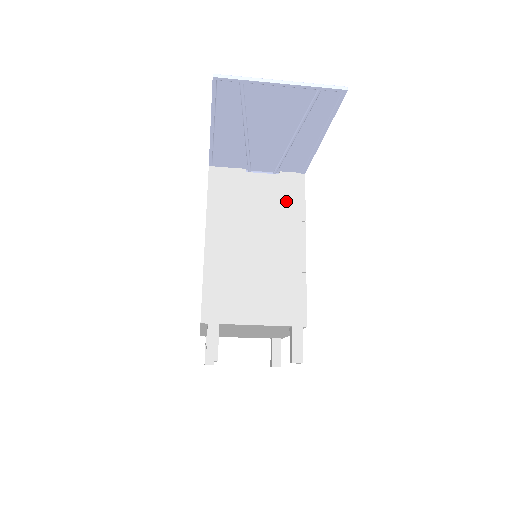
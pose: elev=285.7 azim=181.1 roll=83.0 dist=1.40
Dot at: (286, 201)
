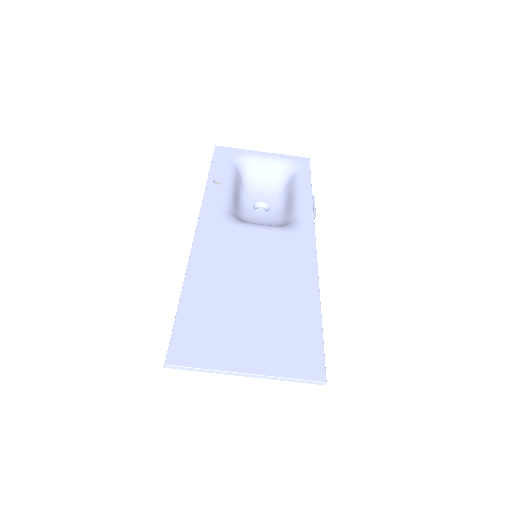
Dot at: occluded
